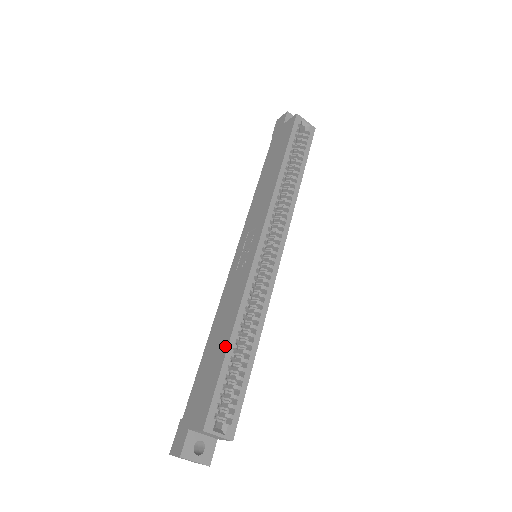
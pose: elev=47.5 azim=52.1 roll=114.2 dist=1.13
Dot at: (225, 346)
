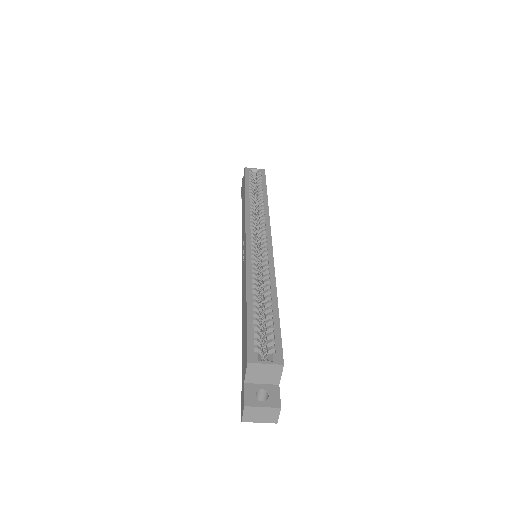
Dot at: (245, 305)
